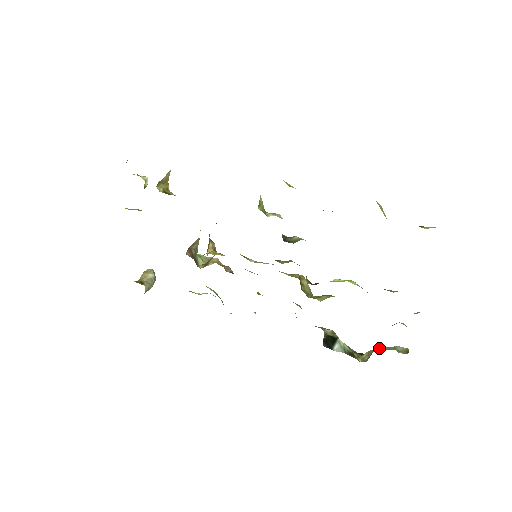
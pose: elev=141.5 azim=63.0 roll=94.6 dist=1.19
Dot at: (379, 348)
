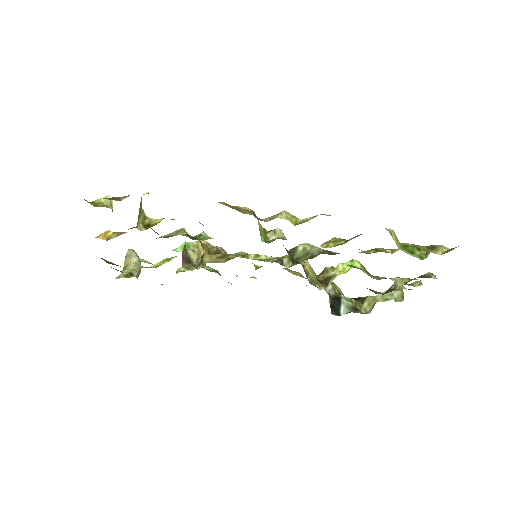
Dot at: (378, 297)
